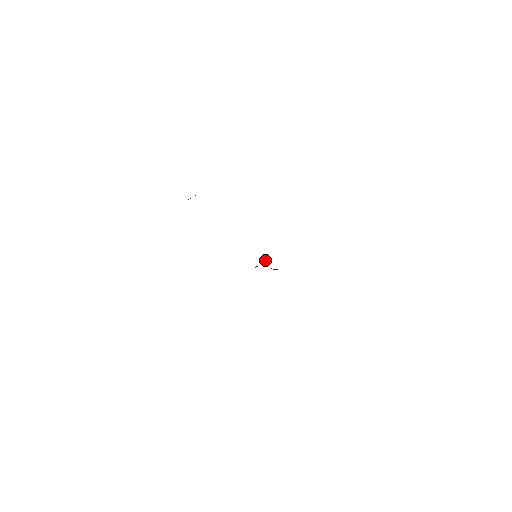
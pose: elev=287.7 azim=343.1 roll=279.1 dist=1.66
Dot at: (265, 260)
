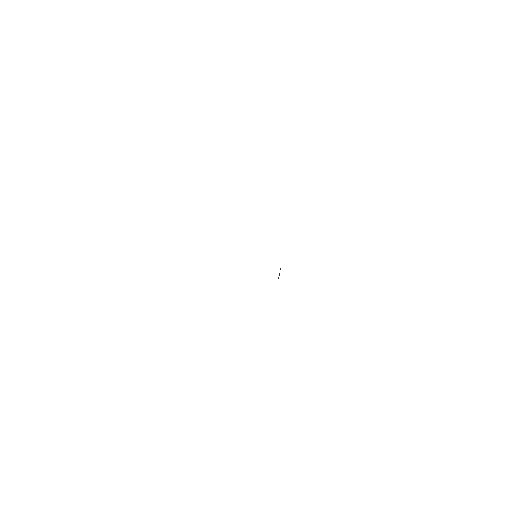
Dot at: occluded
